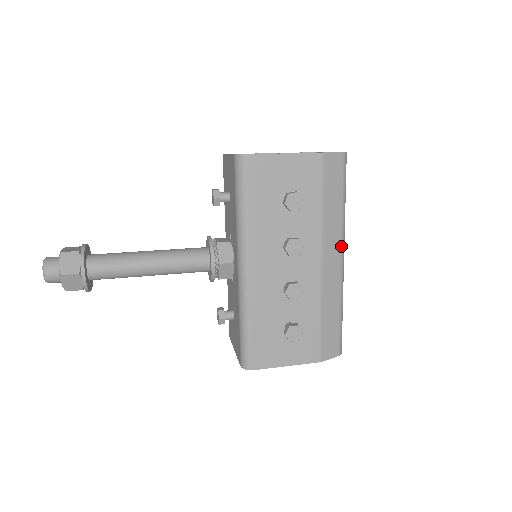
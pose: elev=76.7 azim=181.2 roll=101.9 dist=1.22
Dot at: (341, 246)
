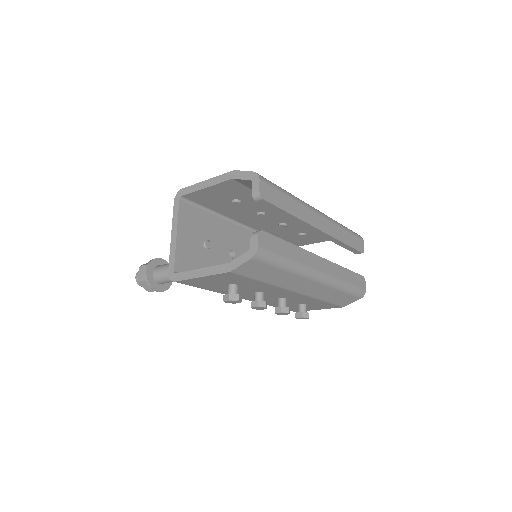
Dot at: (308, 279)
